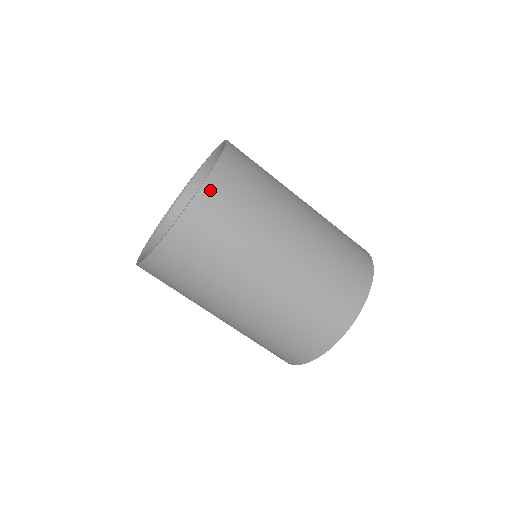
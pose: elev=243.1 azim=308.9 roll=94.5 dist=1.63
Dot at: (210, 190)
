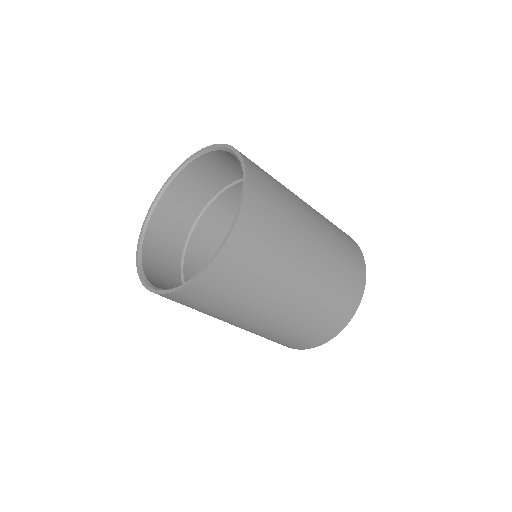
Dot at: (235, 242)
